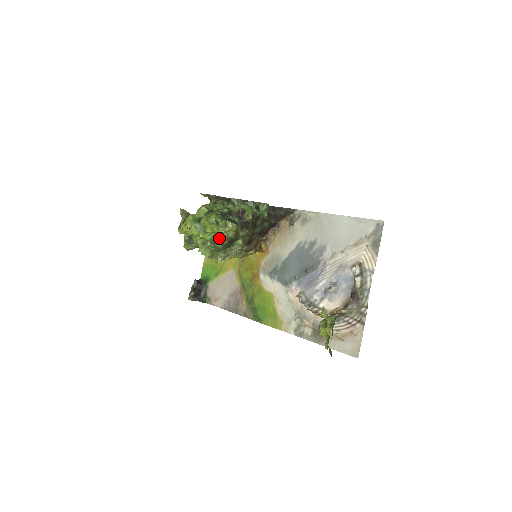
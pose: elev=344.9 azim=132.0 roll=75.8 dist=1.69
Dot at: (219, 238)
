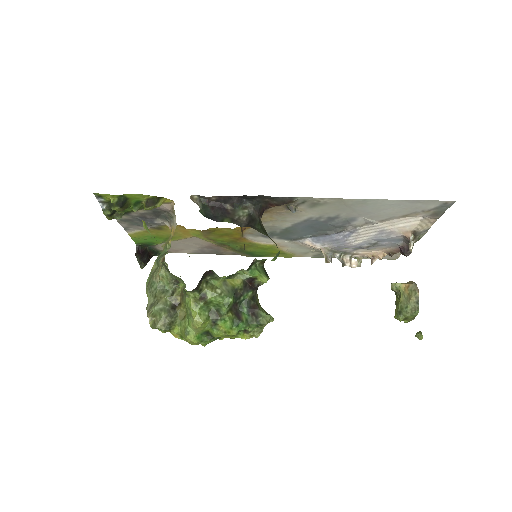
Dot at: occluded
